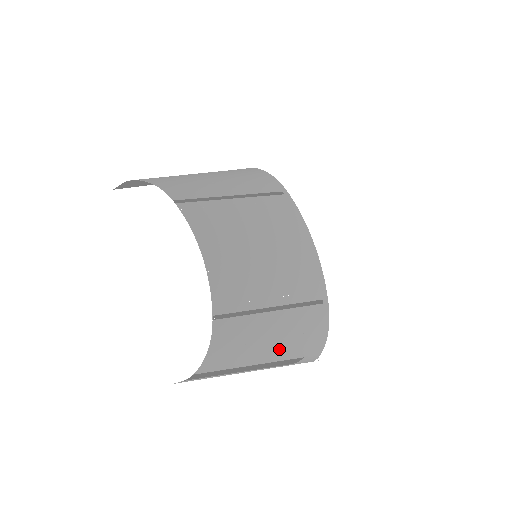
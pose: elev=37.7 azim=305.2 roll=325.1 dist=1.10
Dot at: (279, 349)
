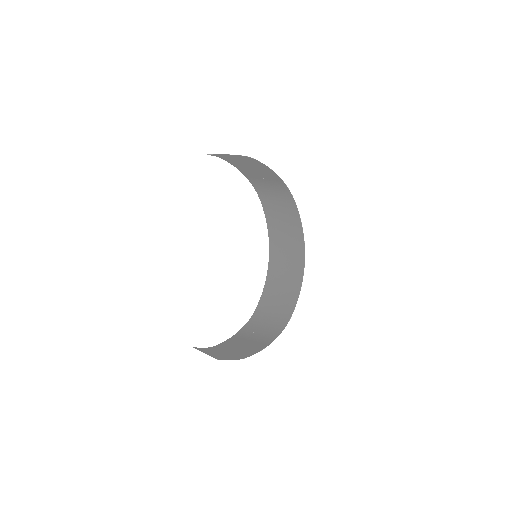
Dot at: (243, 341)
